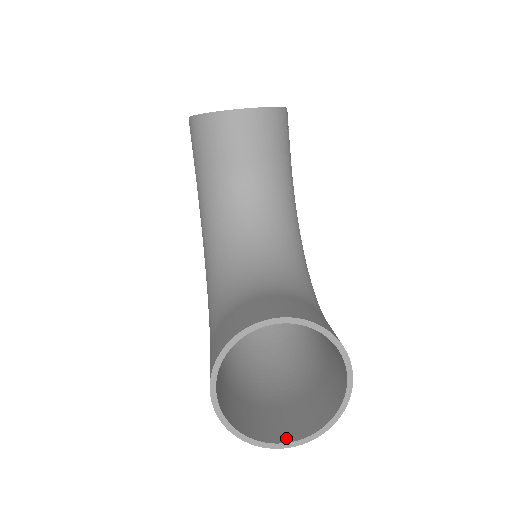
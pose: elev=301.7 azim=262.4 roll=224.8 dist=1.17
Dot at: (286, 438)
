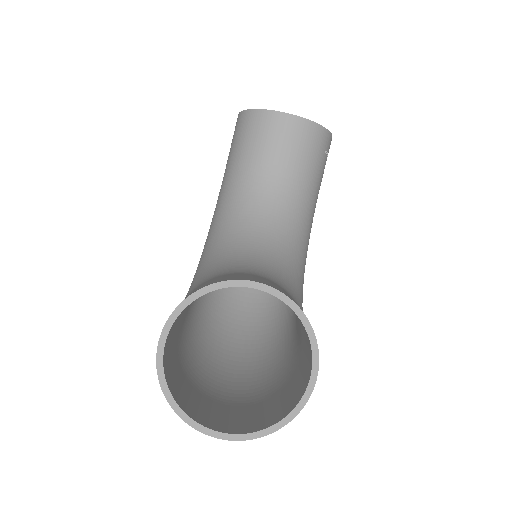
Dot at: (221, 428)
